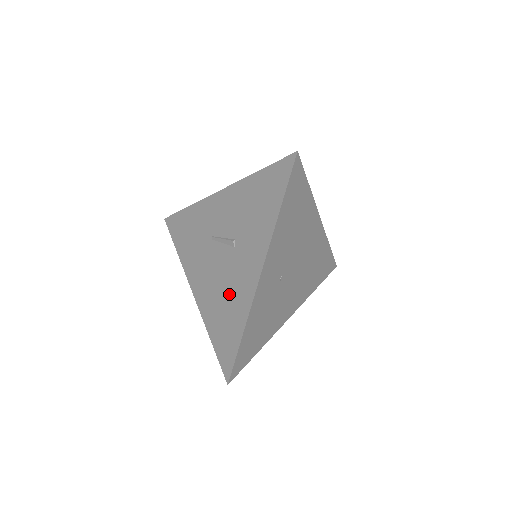
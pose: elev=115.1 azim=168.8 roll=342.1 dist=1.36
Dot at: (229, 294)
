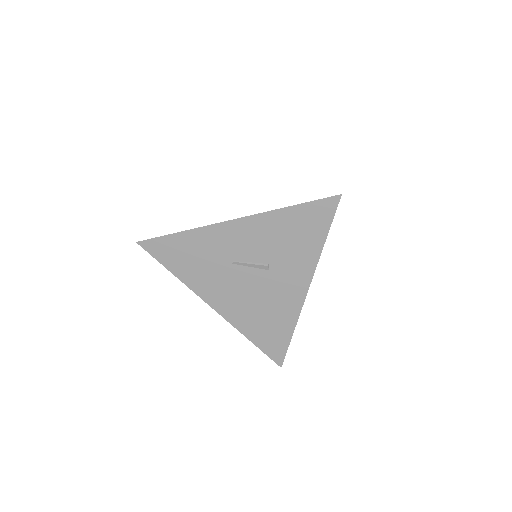
Dot at: (270, 307)
